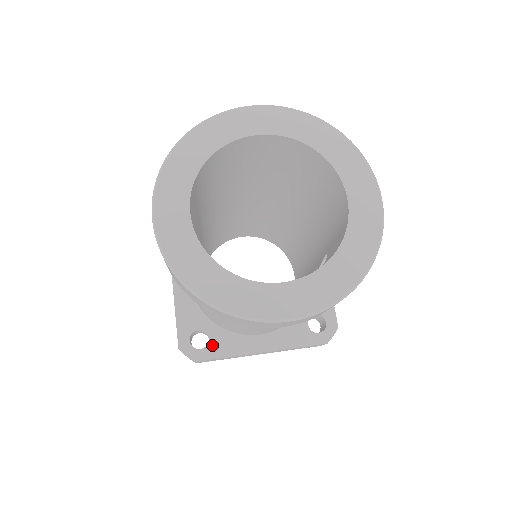
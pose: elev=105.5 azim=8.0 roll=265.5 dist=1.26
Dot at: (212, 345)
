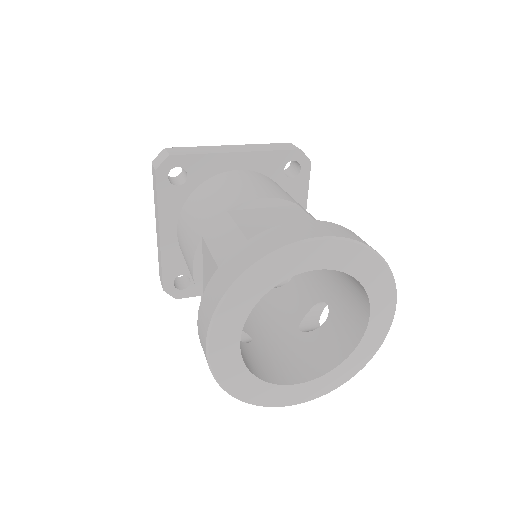
Dot at: (193, 286)
